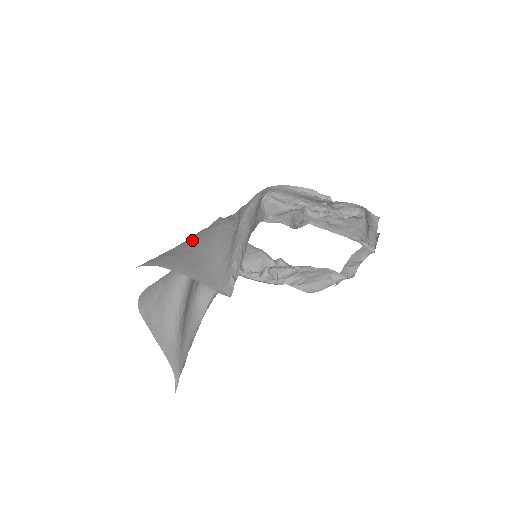
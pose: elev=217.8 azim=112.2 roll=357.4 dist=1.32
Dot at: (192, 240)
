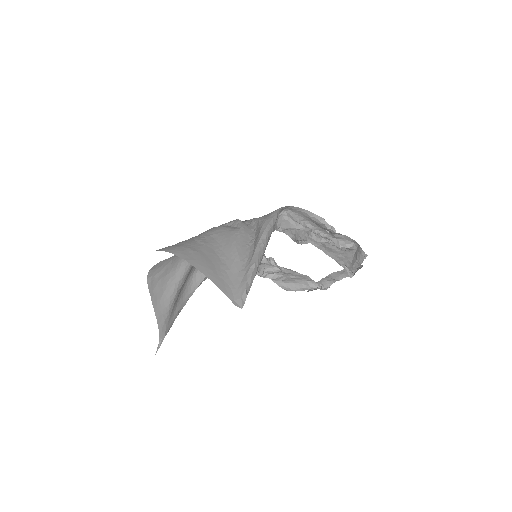
Dot at: (212, 236)
